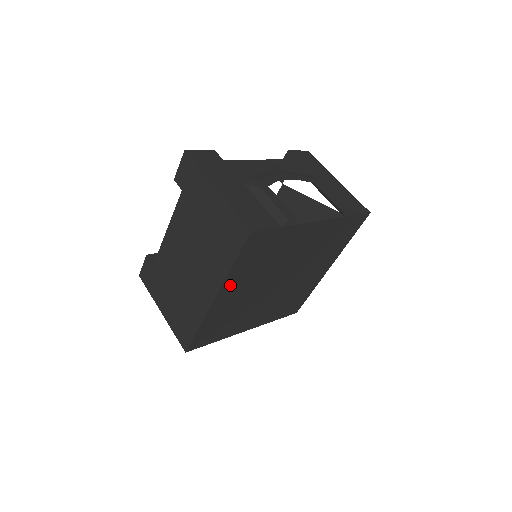
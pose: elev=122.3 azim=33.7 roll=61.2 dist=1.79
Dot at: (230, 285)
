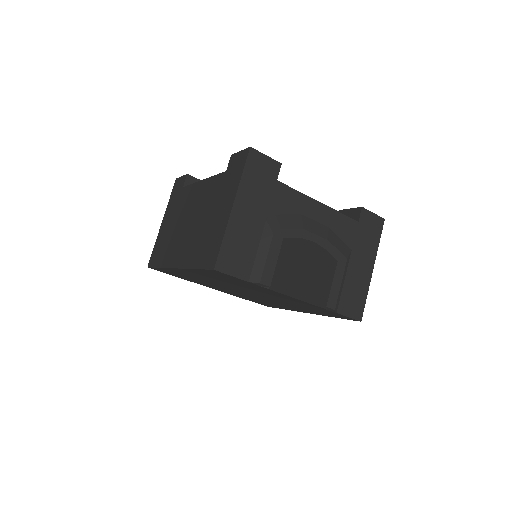
Dot at: (192, 272)
